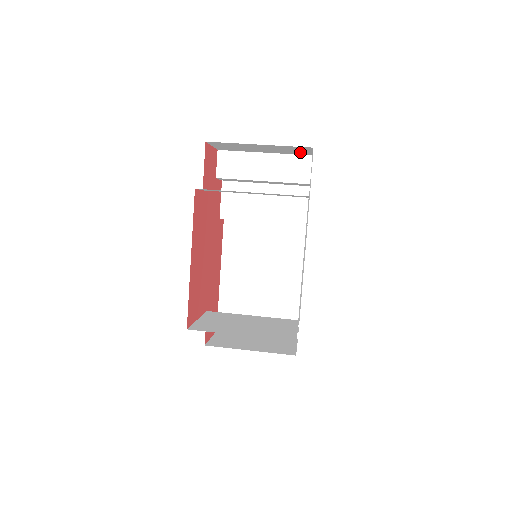
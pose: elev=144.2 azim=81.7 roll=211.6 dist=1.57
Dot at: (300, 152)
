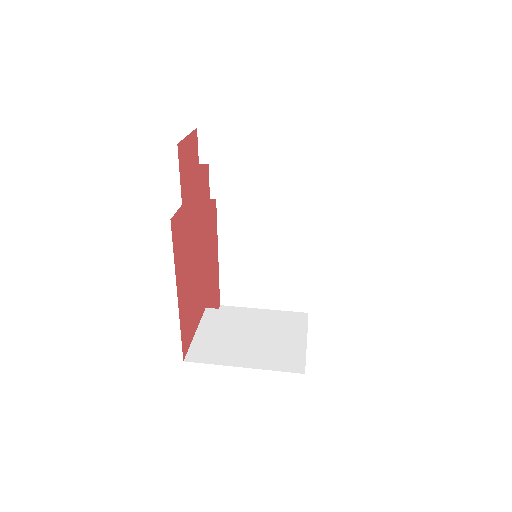
Dot at: occluded
